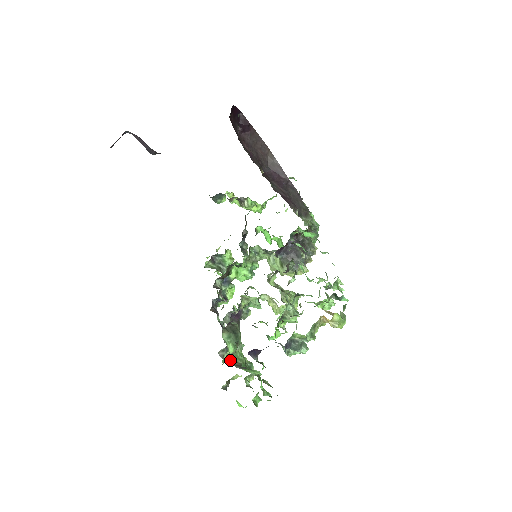
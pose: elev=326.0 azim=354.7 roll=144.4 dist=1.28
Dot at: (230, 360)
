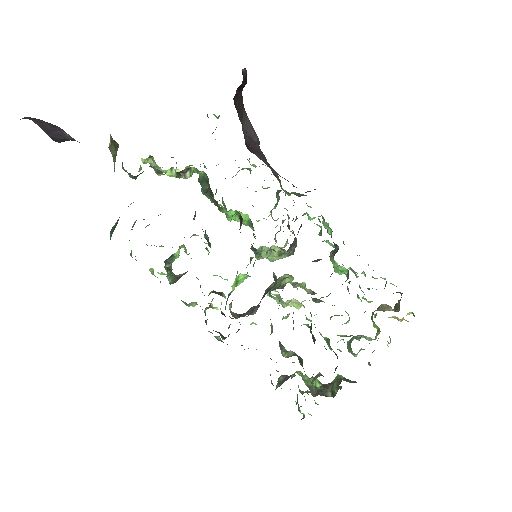
Dot at: (311, 391)
